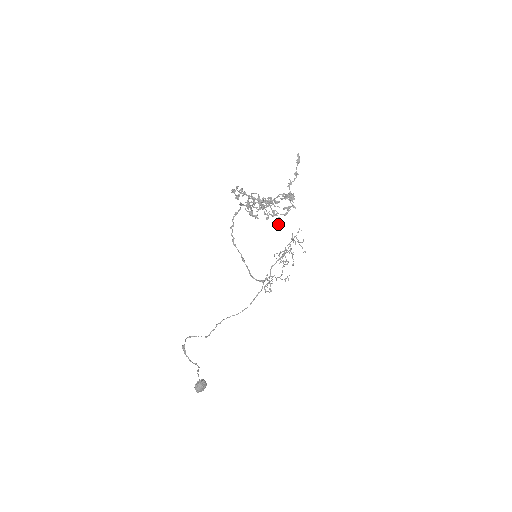
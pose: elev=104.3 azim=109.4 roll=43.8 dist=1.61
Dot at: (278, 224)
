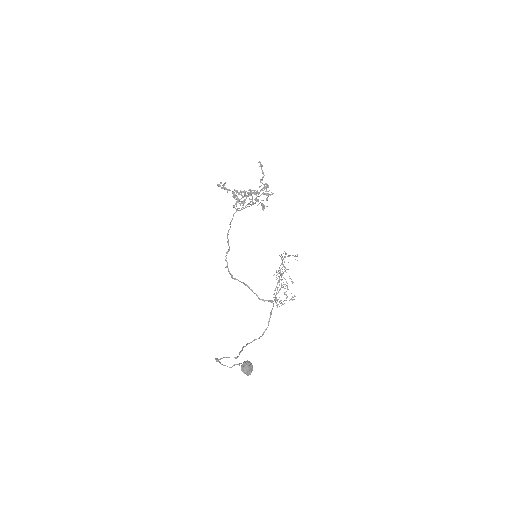
Dot at: (264, 207)
